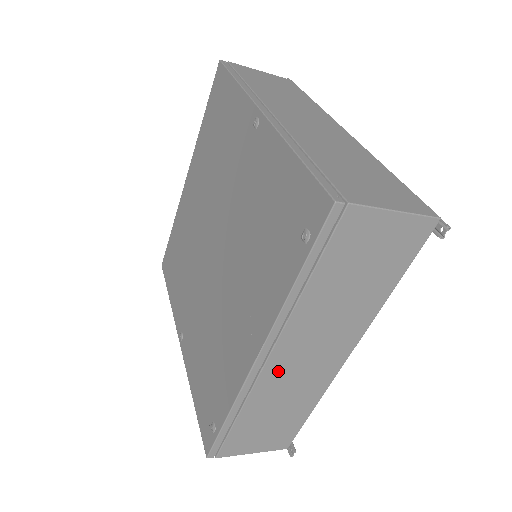
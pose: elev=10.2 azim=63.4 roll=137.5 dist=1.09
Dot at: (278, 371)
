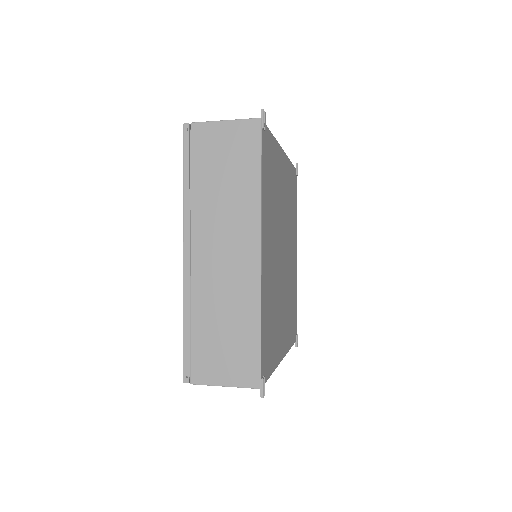
Dot at: occluded
